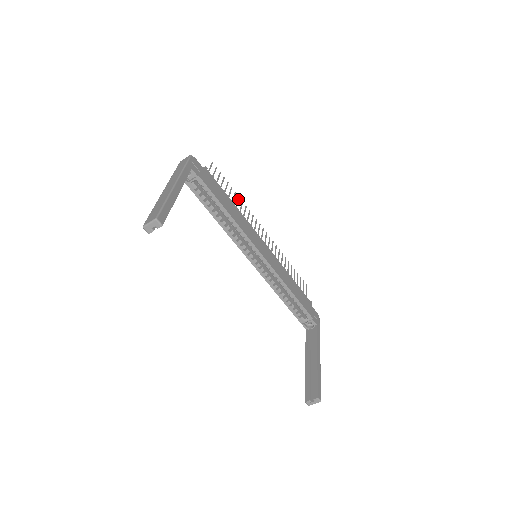
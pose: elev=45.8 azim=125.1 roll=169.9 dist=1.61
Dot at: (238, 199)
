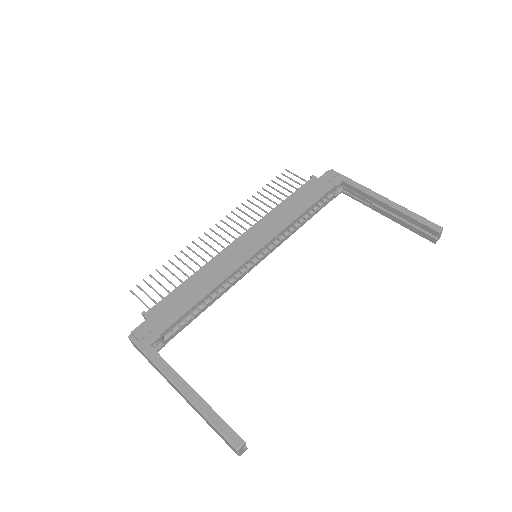
Dot at: (179, 260)
